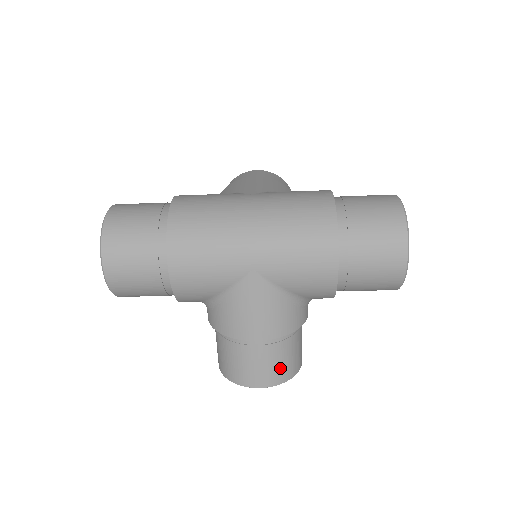
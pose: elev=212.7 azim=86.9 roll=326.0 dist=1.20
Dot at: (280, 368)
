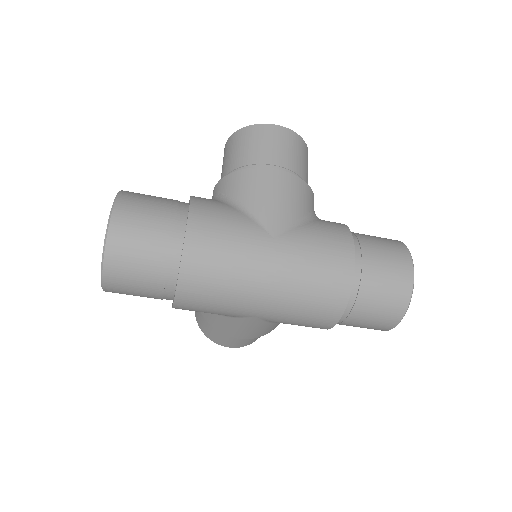
Dot at: (251, 341)
